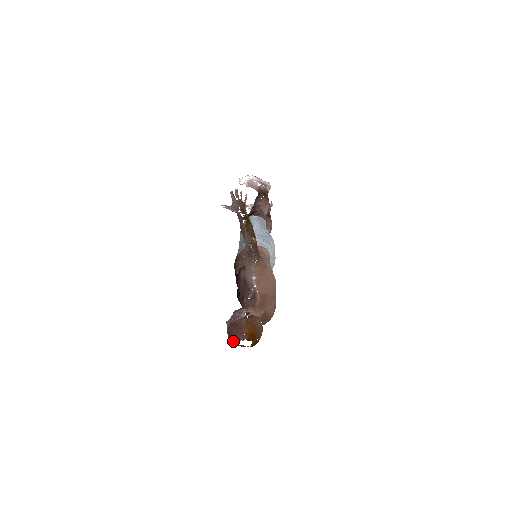
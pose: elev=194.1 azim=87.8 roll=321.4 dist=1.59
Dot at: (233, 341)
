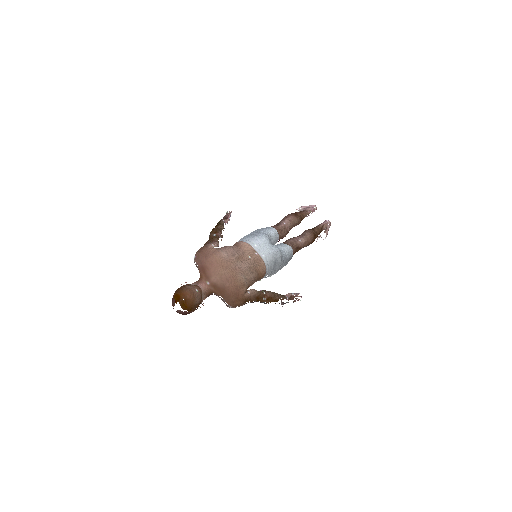
Dot at: occluded
